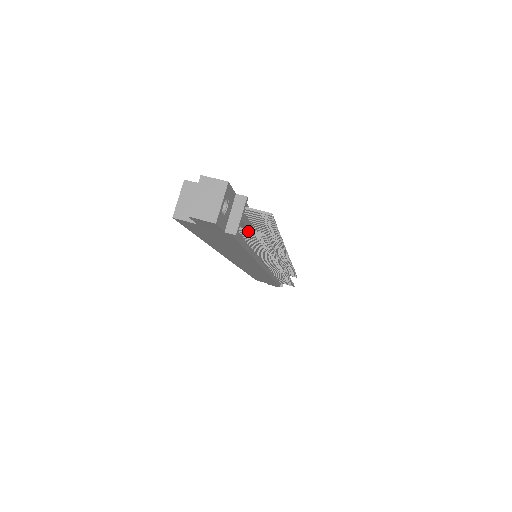
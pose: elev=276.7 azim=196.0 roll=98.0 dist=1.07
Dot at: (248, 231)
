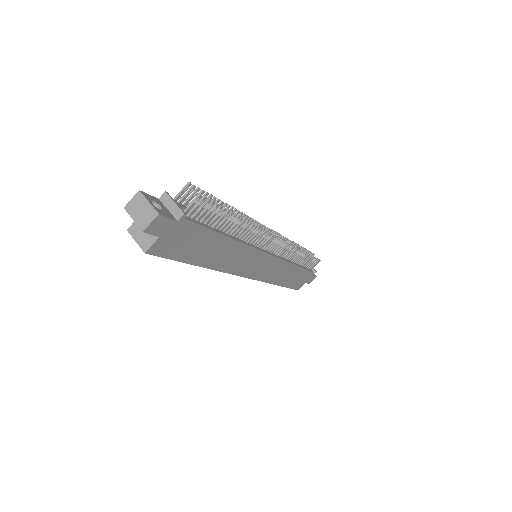
Dot at: (190, 206)
